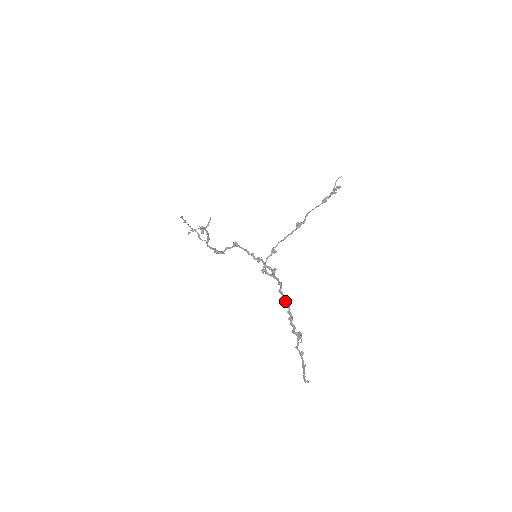
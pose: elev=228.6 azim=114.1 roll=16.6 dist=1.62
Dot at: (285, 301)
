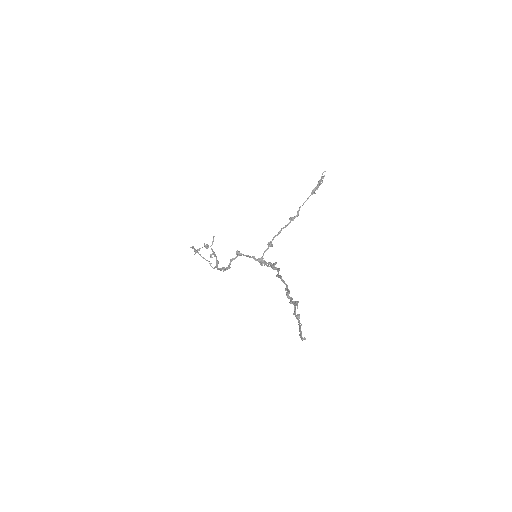
Dot at: (282, 281)
